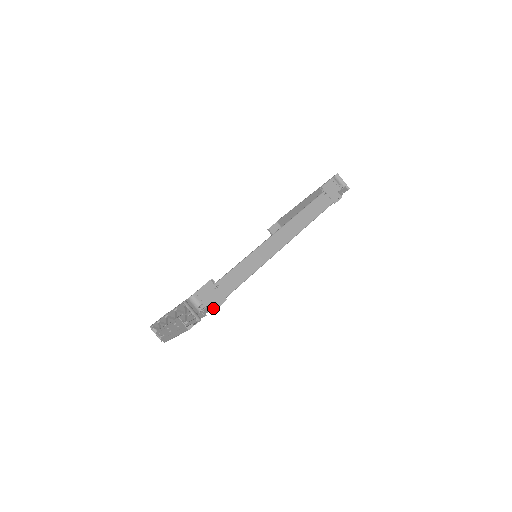
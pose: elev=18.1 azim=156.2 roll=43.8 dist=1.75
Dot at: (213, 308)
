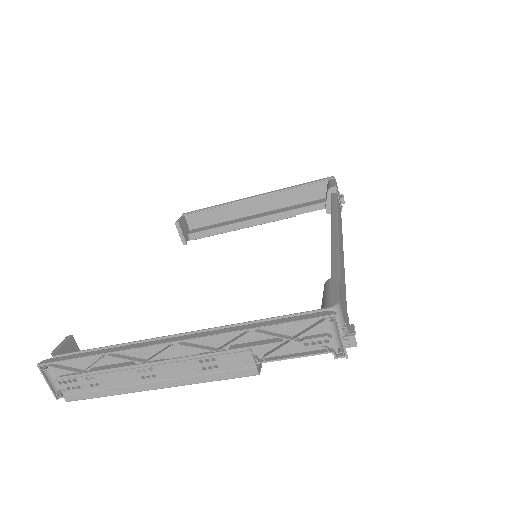
Dot at: (355, 333)
